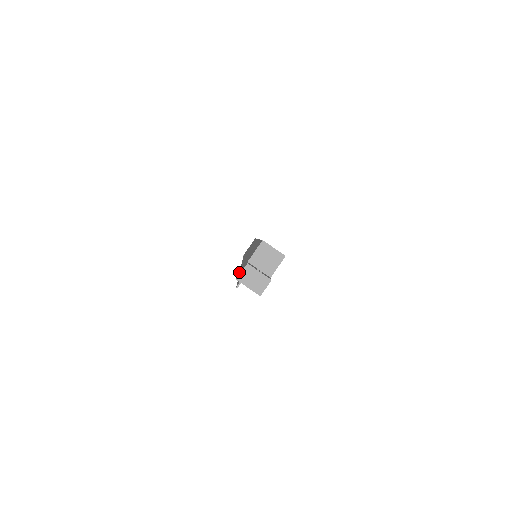
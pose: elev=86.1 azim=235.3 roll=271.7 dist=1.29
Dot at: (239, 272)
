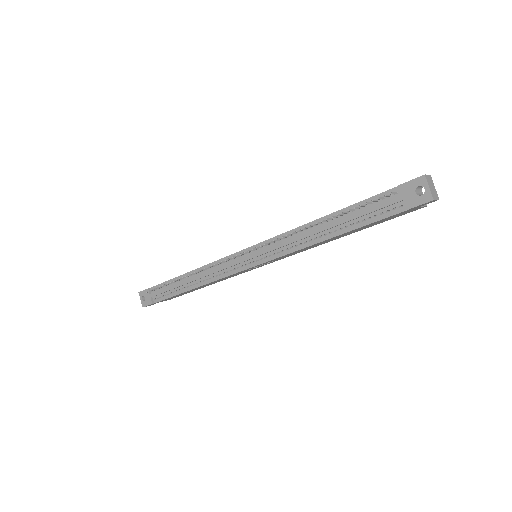
Dot at: (390, 189)
